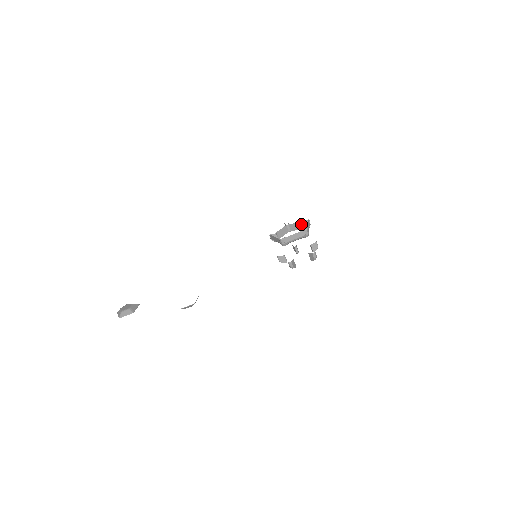
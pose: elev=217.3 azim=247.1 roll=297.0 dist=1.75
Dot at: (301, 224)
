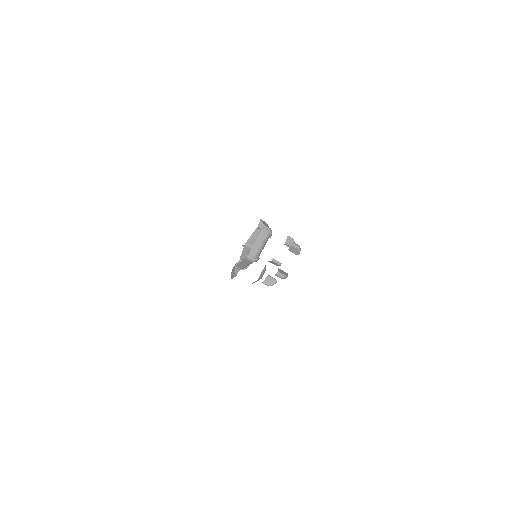
Dot at: occluded
